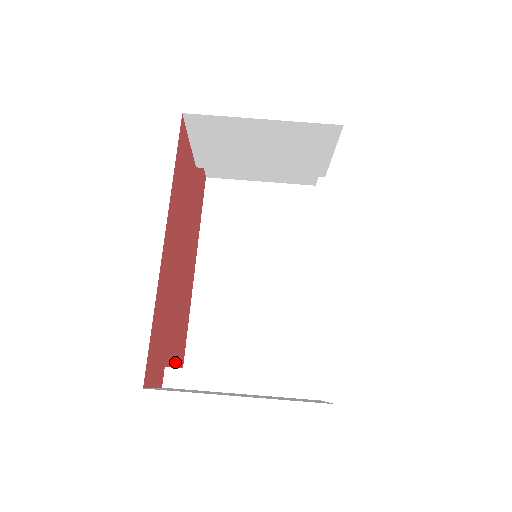
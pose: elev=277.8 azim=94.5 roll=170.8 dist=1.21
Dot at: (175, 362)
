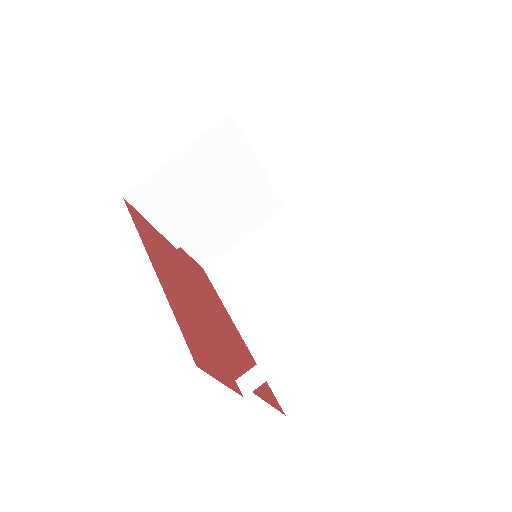
Dot at: (259, 394)
